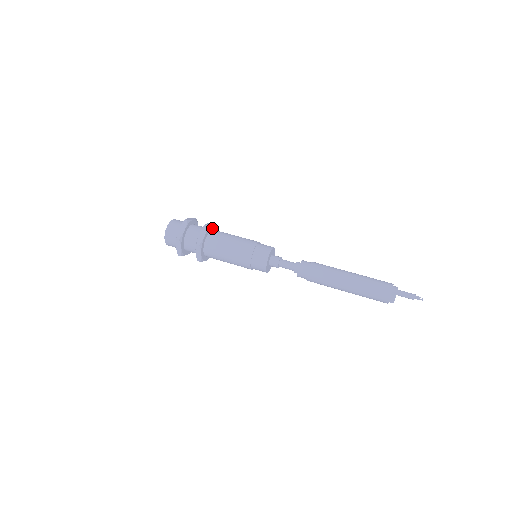
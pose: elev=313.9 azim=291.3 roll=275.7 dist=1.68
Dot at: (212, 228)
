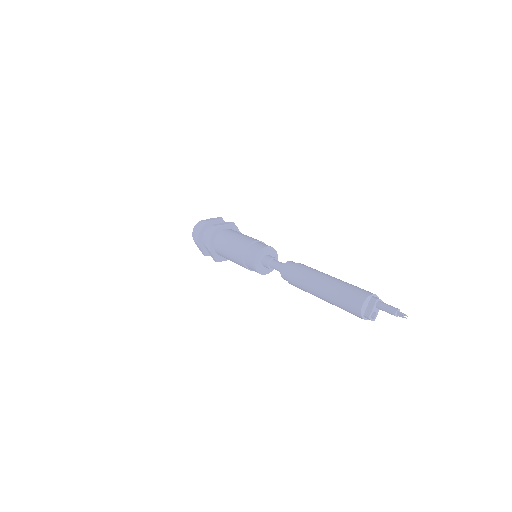
Dot at: occluded
